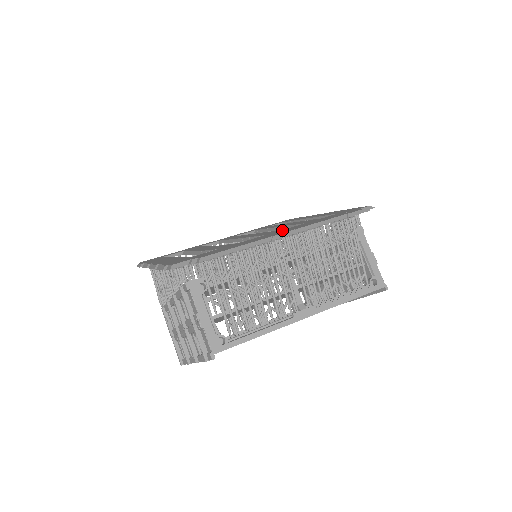
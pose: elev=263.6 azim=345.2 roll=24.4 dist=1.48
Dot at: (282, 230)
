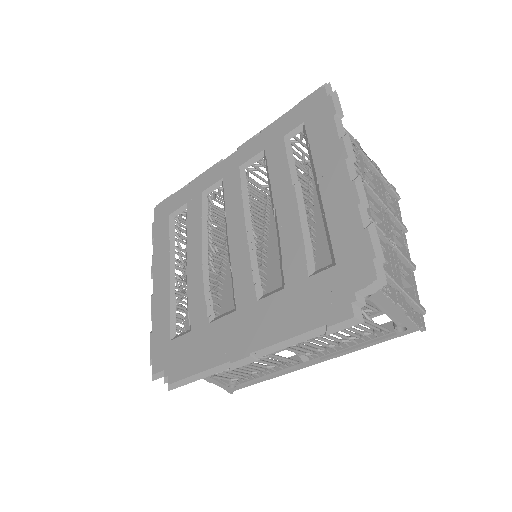
Dot at: (252, 311)
